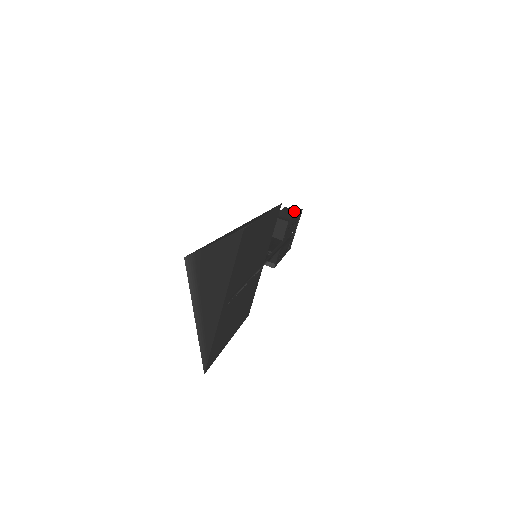
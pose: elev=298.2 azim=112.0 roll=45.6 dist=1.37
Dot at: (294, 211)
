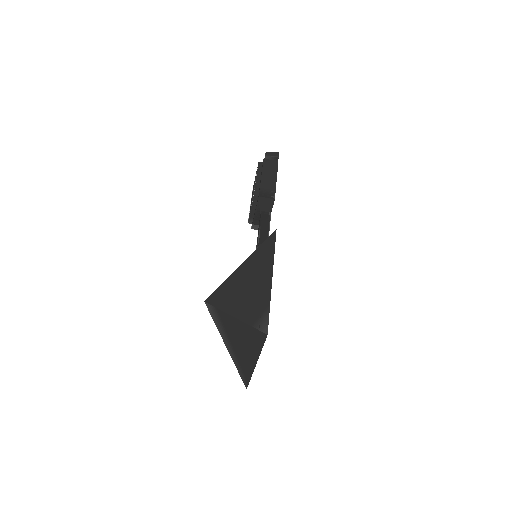
Dot at: (274, 164)
